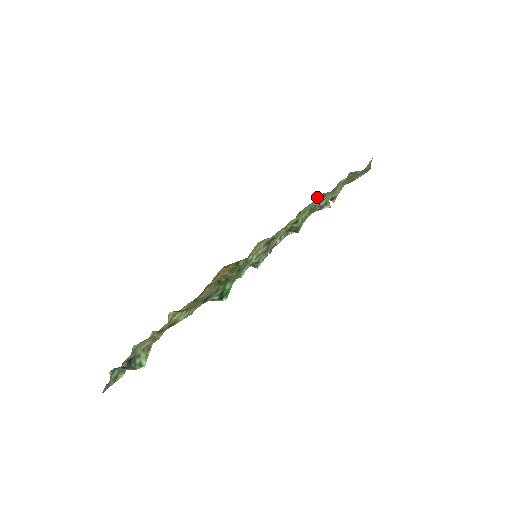
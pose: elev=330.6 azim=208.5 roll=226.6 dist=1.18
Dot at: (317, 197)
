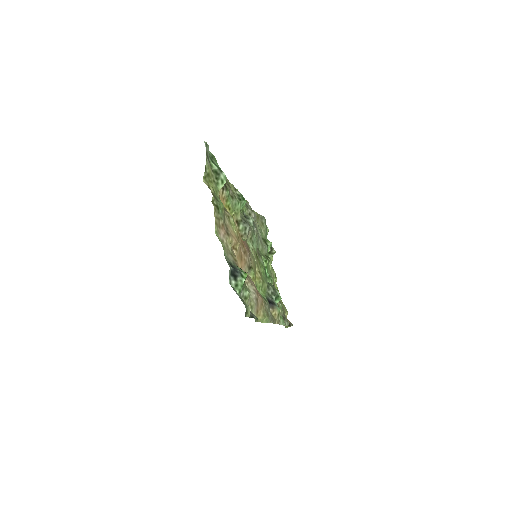
Dot at: occluded
